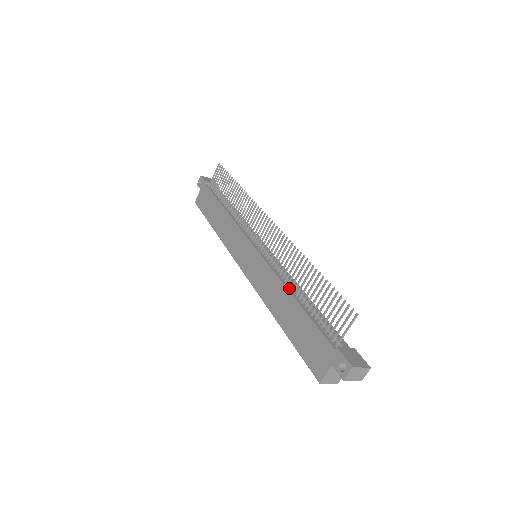
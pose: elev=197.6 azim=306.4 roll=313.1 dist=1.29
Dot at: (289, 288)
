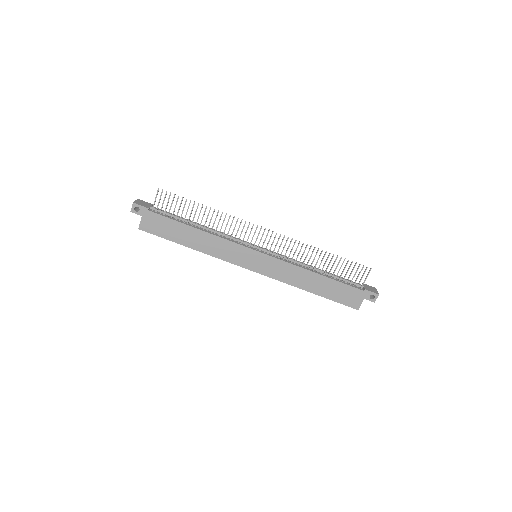
Dot at: (309, 270)
